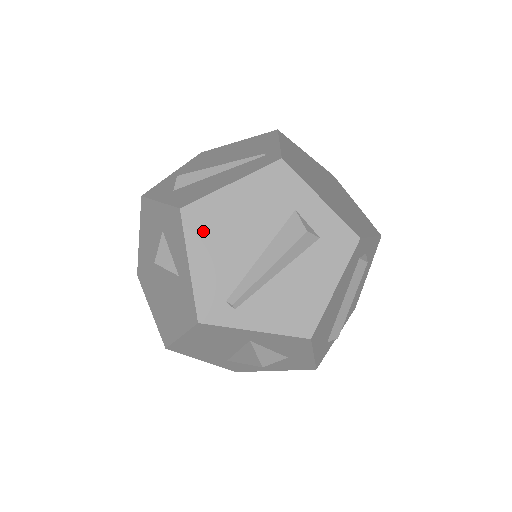
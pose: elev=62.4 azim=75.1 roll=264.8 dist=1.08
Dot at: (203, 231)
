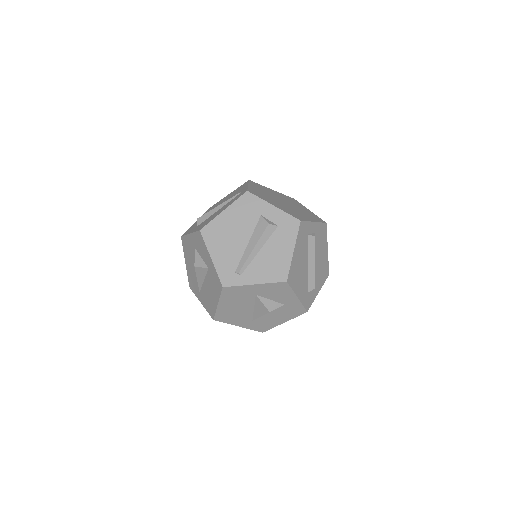
Dot at: (214, 239)
